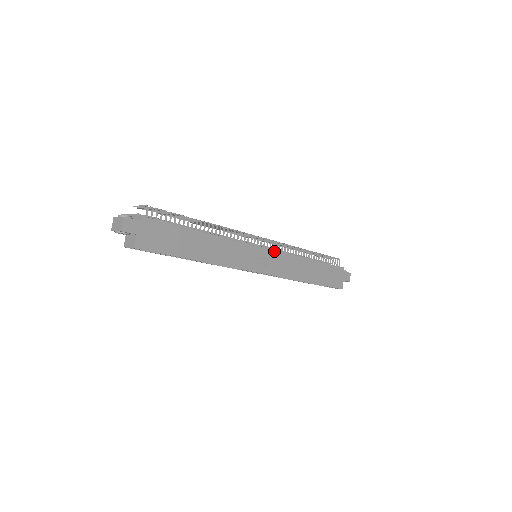
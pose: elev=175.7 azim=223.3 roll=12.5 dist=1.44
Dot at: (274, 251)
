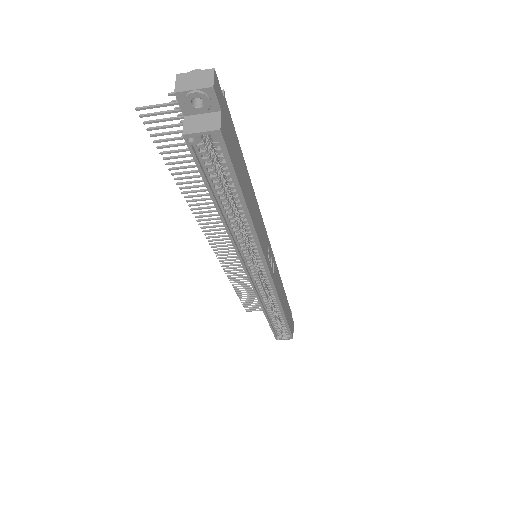
Dot at: (273, 254)
